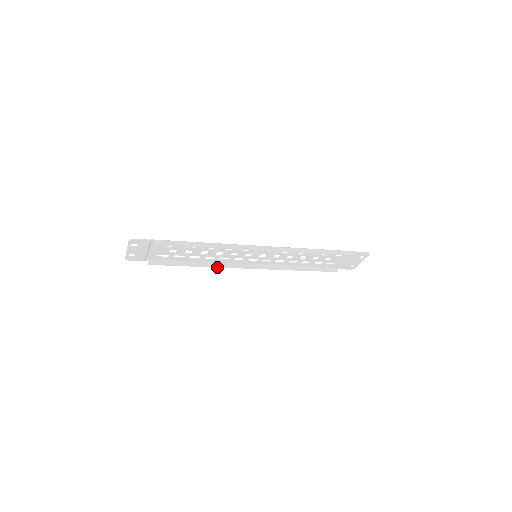
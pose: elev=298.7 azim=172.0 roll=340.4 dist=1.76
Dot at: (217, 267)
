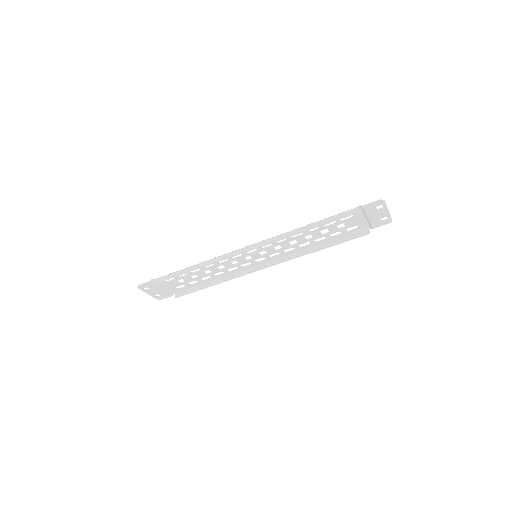
Dot at: occluded
